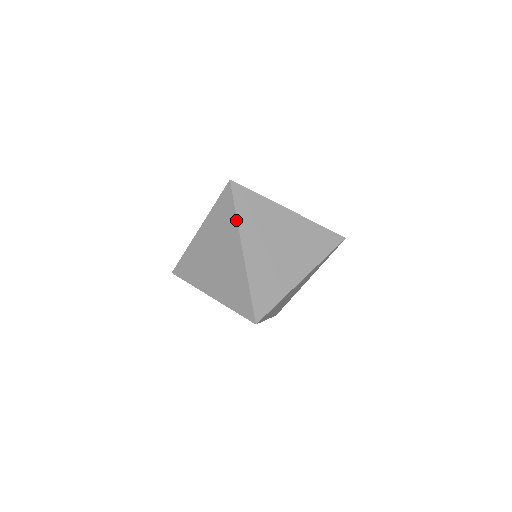
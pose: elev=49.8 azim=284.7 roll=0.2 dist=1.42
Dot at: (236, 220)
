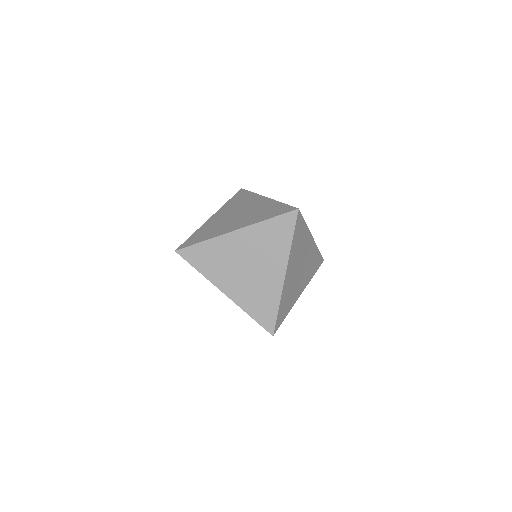
Dot at: (290, 246)
